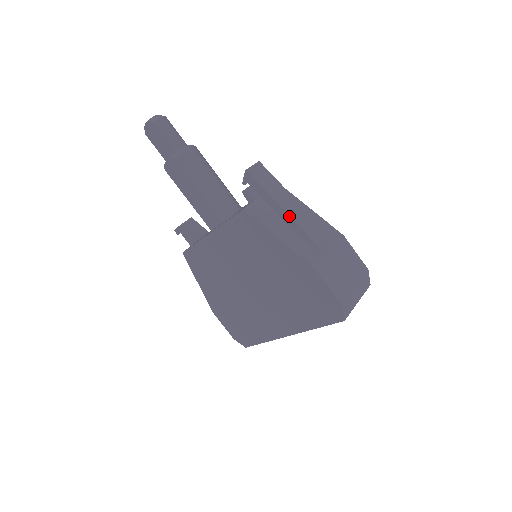
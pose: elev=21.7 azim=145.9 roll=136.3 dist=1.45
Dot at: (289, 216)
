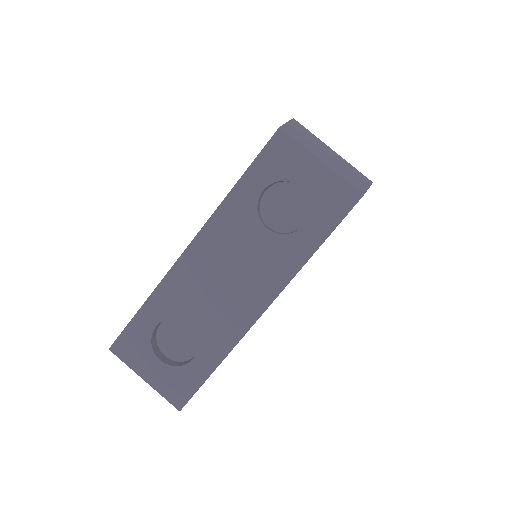
Dot at: occluded
